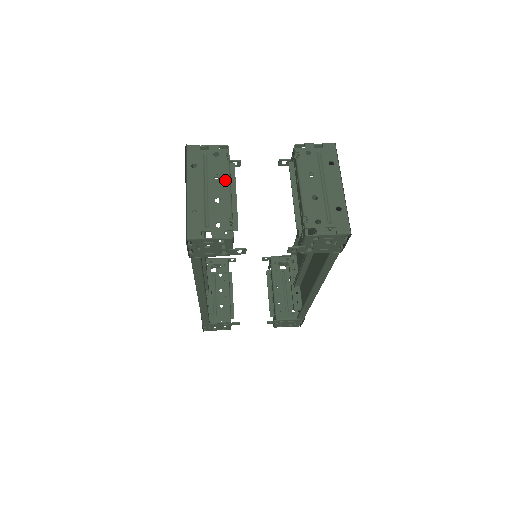
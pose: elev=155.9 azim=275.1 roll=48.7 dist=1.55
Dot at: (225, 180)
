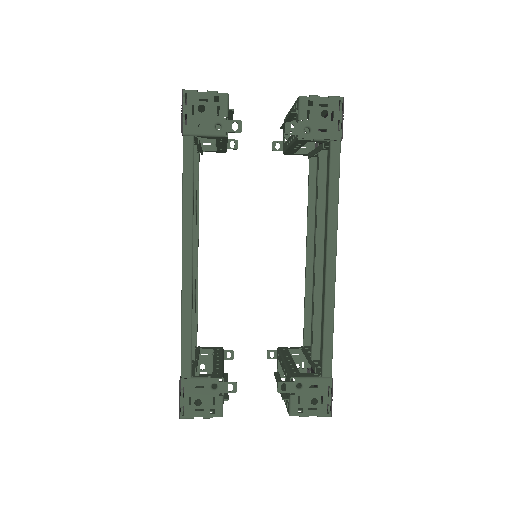
Dot at: occluded
